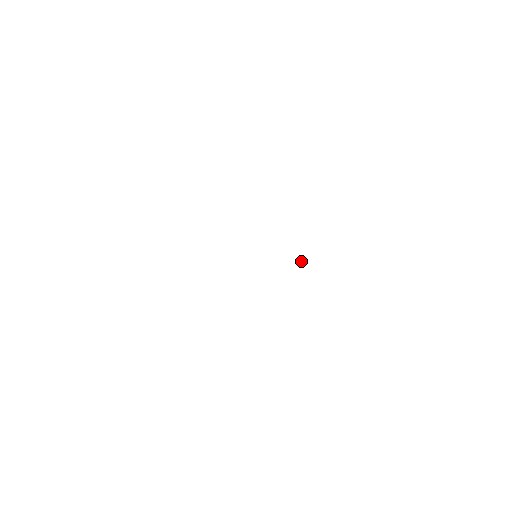
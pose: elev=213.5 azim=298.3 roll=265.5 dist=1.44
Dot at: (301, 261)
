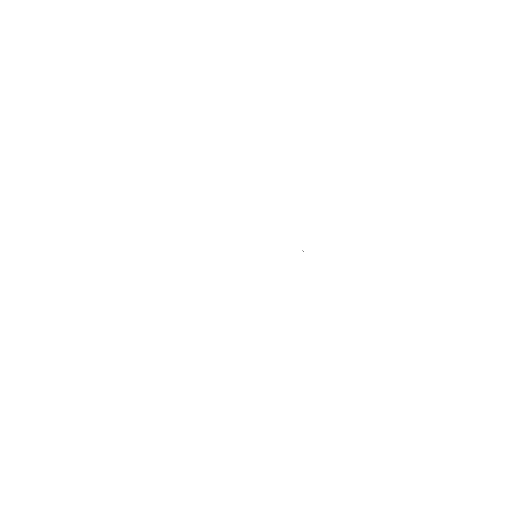
Dot at: occluded
